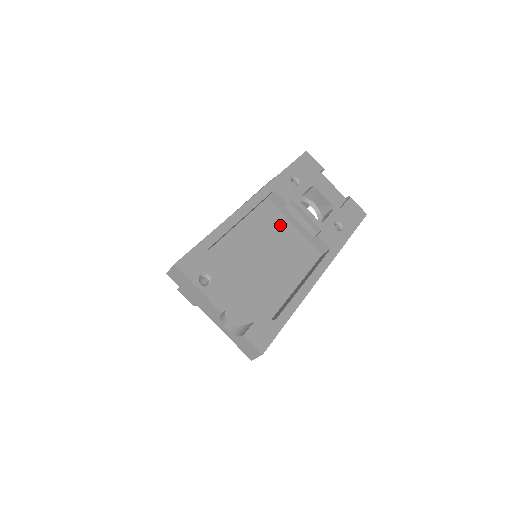
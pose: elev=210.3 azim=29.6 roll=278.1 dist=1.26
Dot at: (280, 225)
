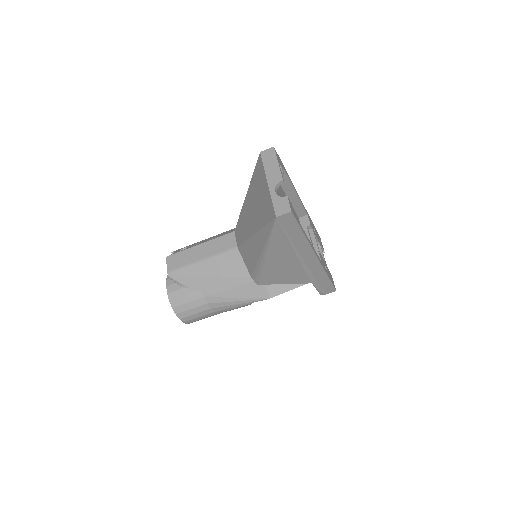
Dot at: occluded
